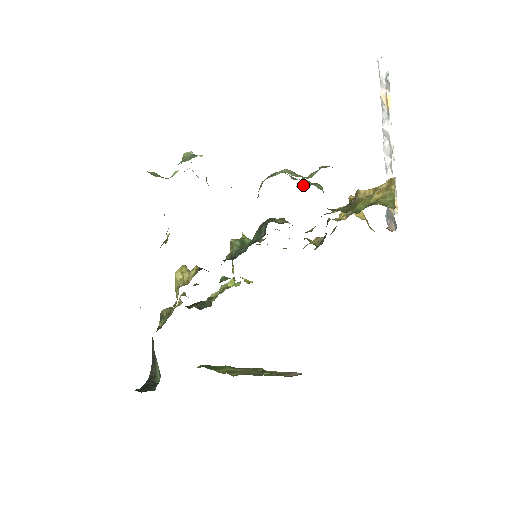
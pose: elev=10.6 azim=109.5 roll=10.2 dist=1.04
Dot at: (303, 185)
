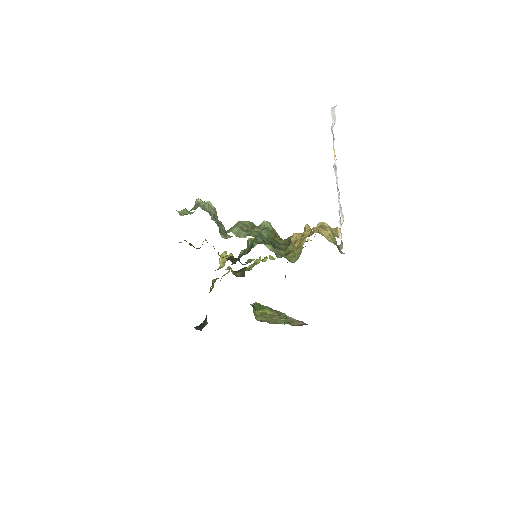
Dot at: (261, 227)
